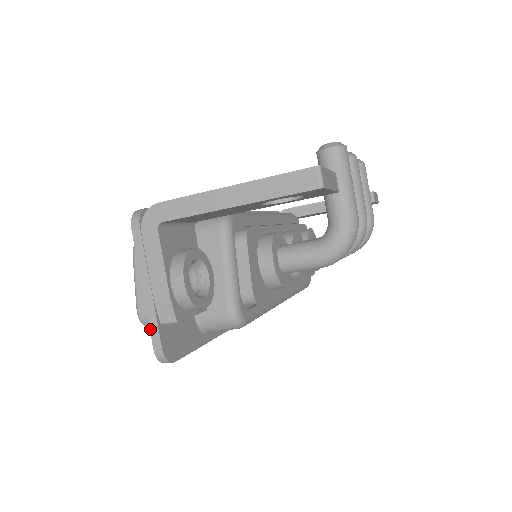
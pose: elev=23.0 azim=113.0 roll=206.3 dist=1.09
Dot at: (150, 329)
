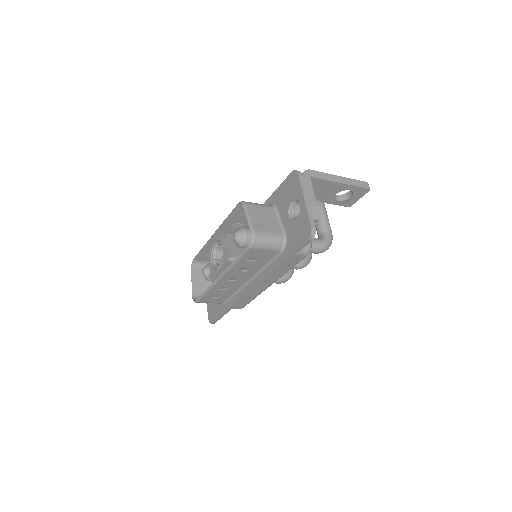
Dot at: (309, 217)
